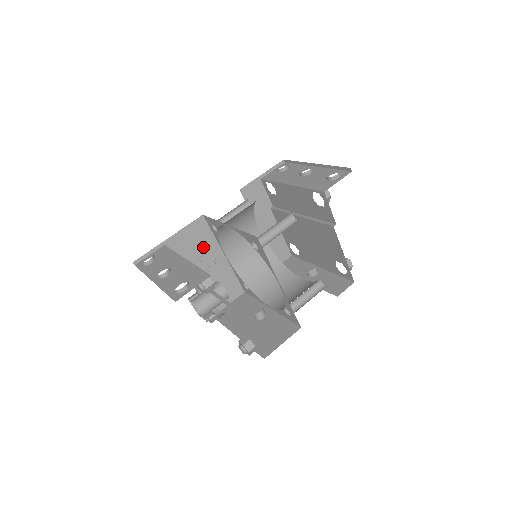
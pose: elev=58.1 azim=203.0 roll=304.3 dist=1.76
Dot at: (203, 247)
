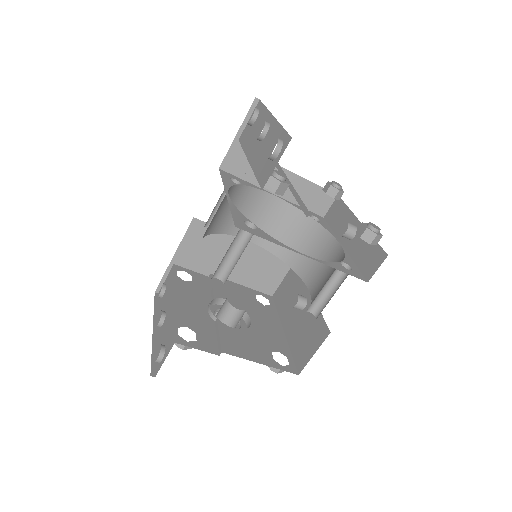
Dot at: (216, 245)
